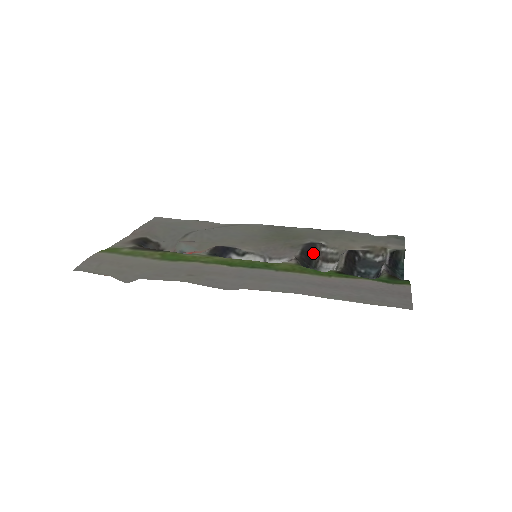
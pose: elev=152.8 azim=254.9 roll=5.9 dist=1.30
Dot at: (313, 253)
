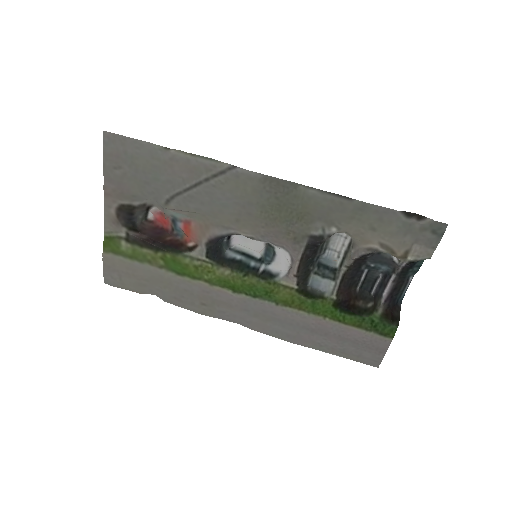
Dot at: (320, 243)
